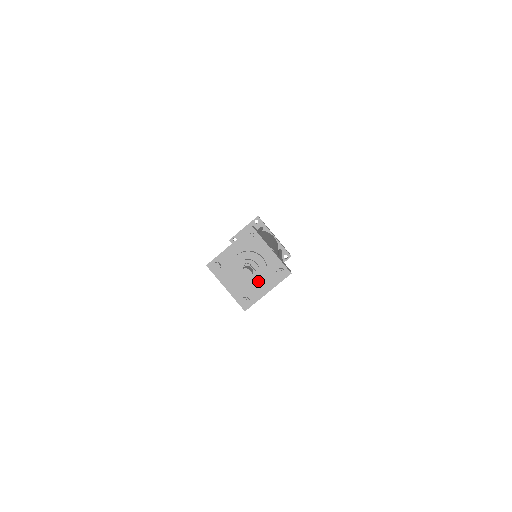
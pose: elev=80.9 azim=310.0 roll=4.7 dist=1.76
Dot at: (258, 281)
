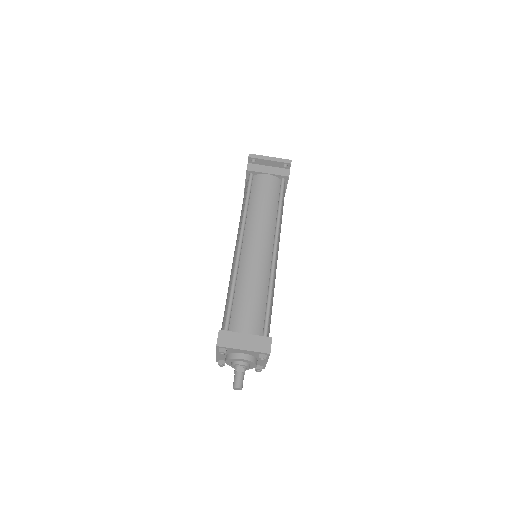
Dot at: occluded
